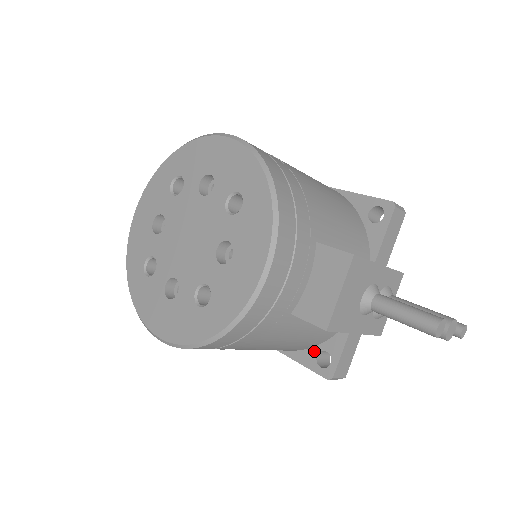
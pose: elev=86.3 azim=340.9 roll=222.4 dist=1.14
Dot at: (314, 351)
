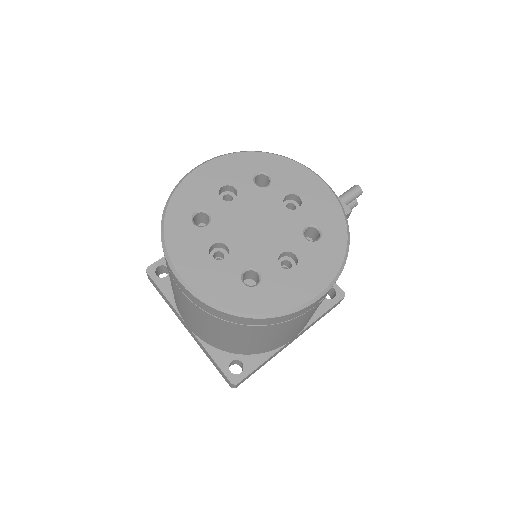
Dot at: occluded
